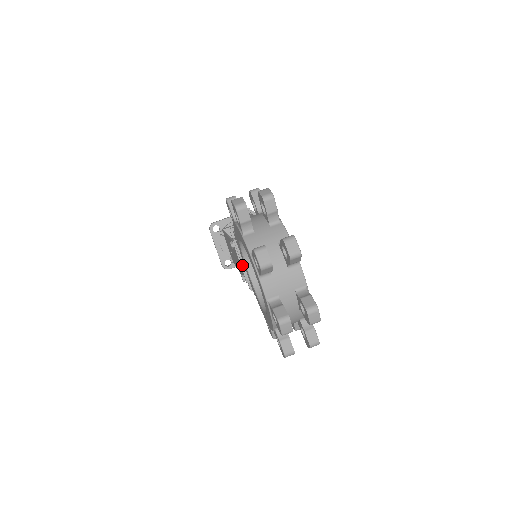
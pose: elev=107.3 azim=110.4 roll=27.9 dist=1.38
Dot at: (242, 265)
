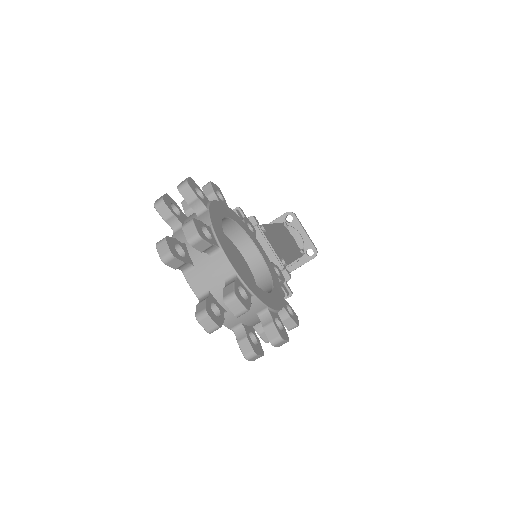
Dot at: occluded
